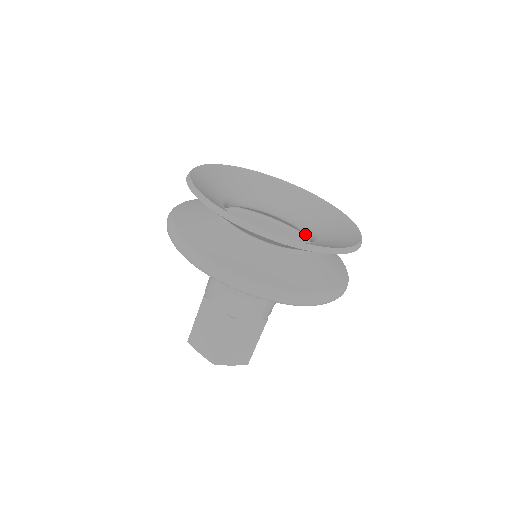
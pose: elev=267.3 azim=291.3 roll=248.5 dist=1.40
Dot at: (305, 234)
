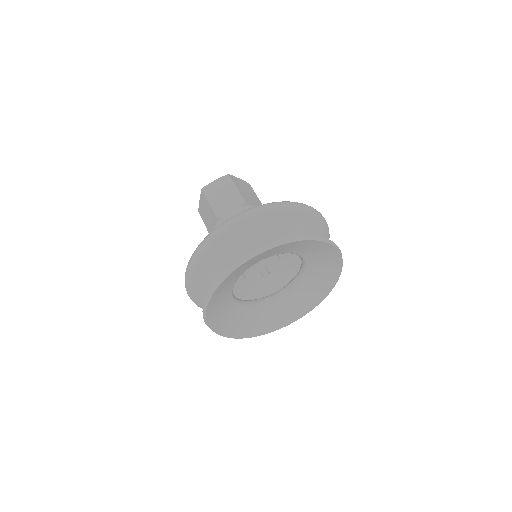
Dot at: (292, 281)
